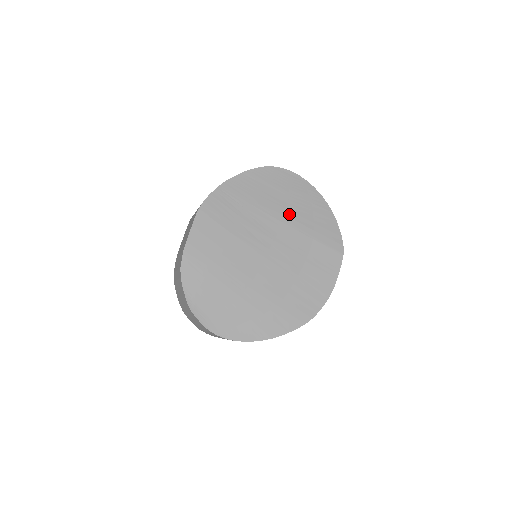
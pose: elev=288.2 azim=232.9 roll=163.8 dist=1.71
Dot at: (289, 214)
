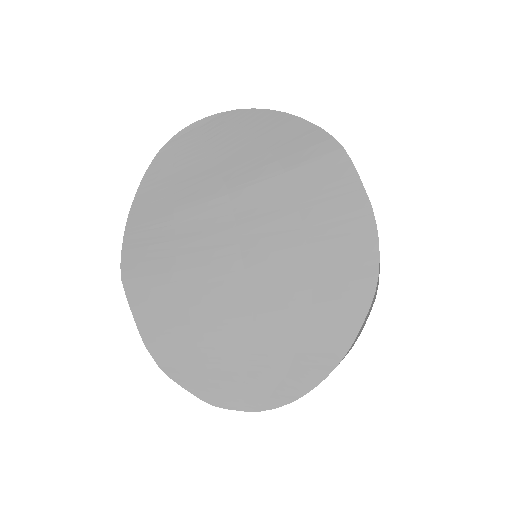
Dot at: (228, 176)
